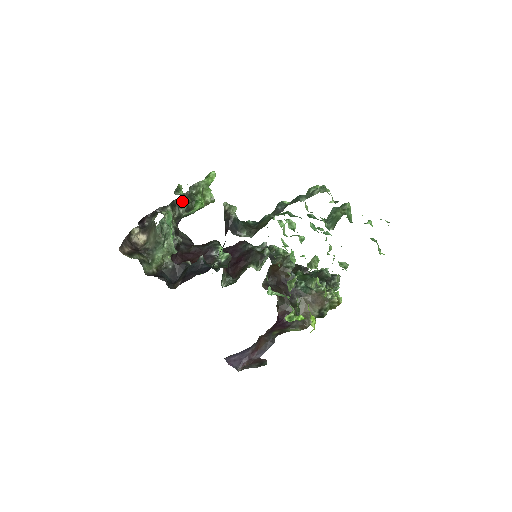
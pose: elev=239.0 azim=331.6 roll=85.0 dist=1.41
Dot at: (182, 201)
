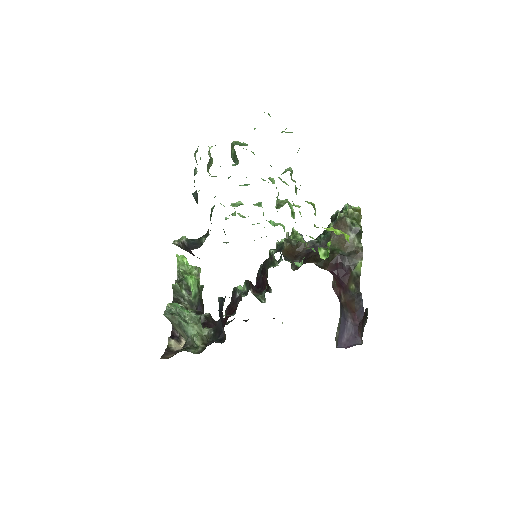
Dot at: (176, 290)
